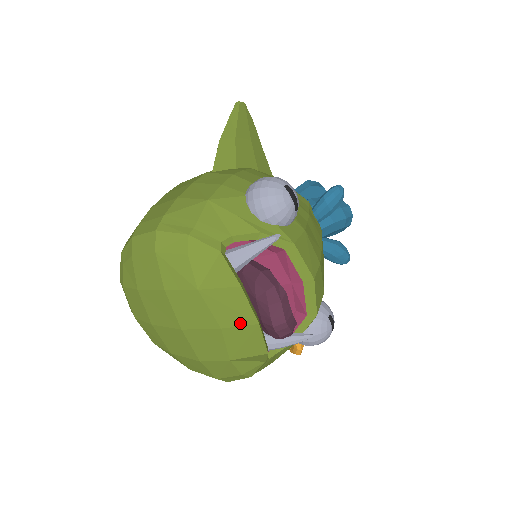
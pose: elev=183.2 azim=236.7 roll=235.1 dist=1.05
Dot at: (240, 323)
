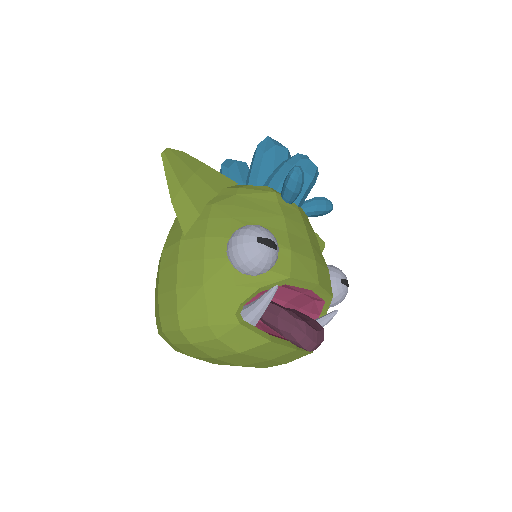
Dot at: (282, 354)
